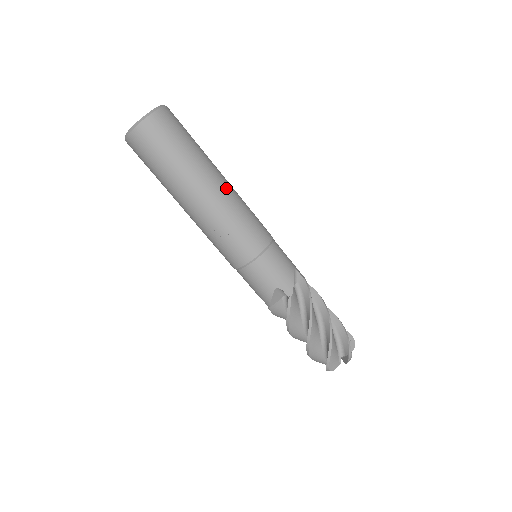
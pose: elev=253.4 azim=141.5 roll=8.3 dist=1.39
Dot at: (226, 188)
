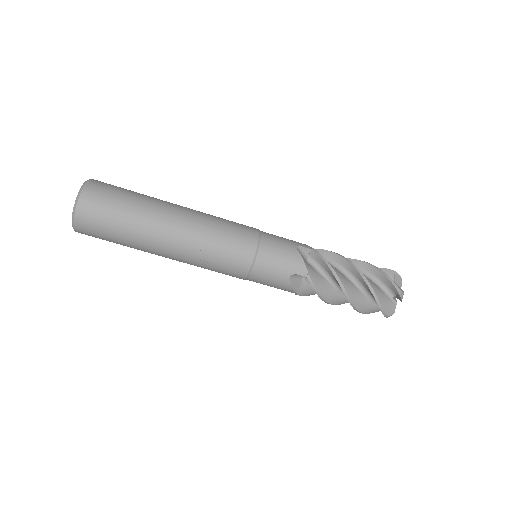
Dot at: (187, 217)
